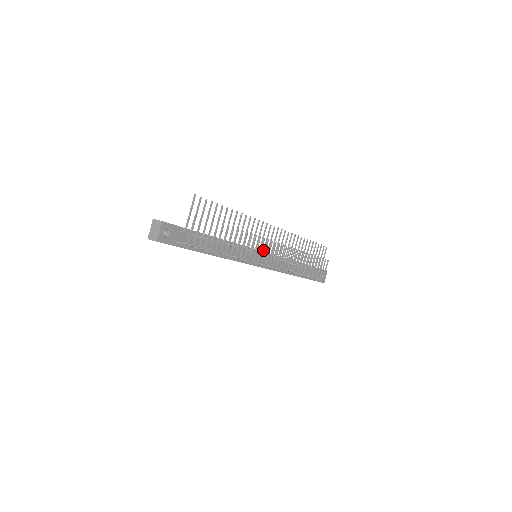
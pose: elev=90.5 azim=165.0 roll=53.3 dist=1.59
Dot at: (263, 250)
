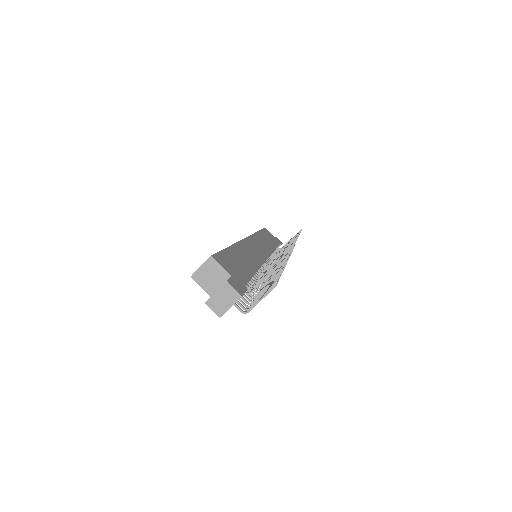
Dot at: occluded
